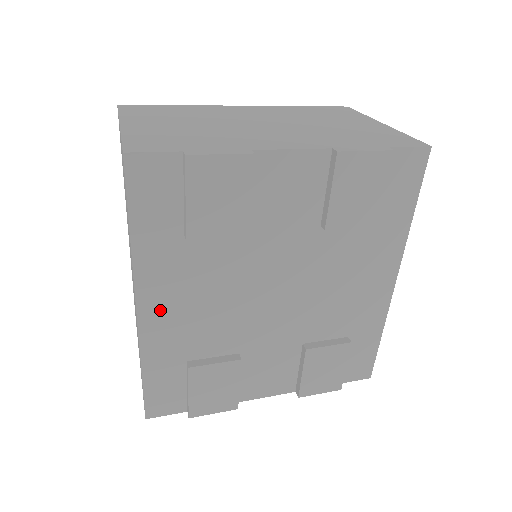
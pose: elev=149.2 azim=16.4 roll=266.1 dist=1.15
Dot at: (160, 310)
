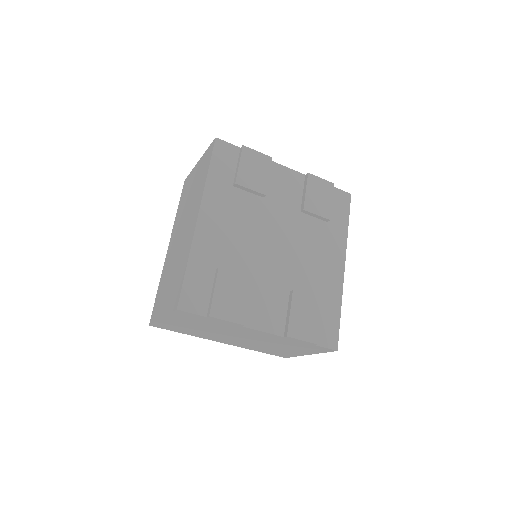
Dot at: (210, 223)
